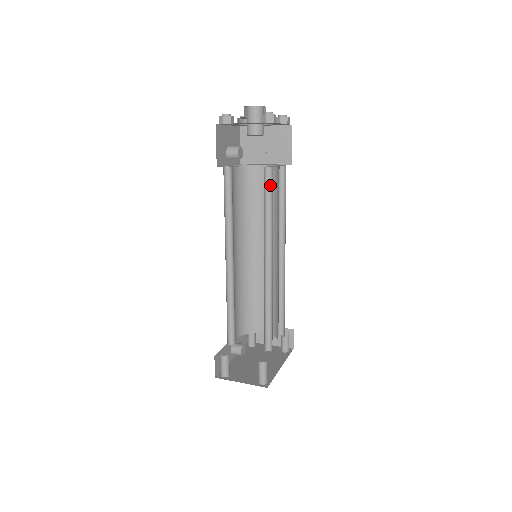
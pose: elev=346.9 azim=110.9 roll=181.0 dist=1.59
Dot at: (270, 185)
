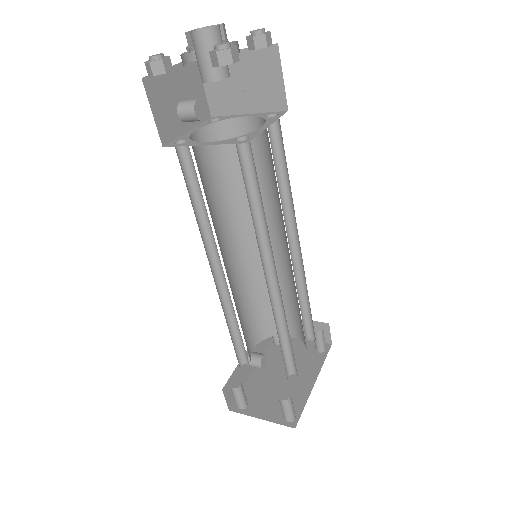
Dot at: (251, 165)
